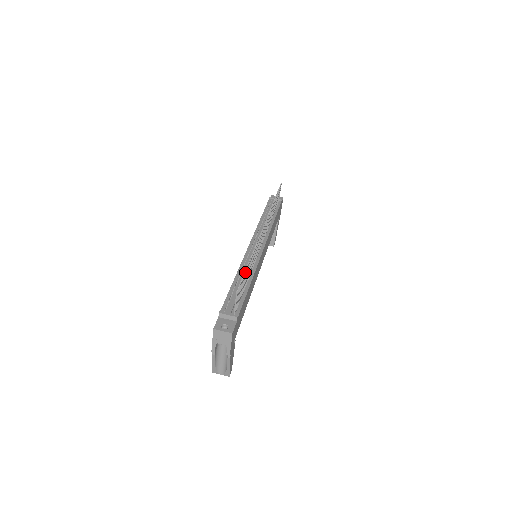
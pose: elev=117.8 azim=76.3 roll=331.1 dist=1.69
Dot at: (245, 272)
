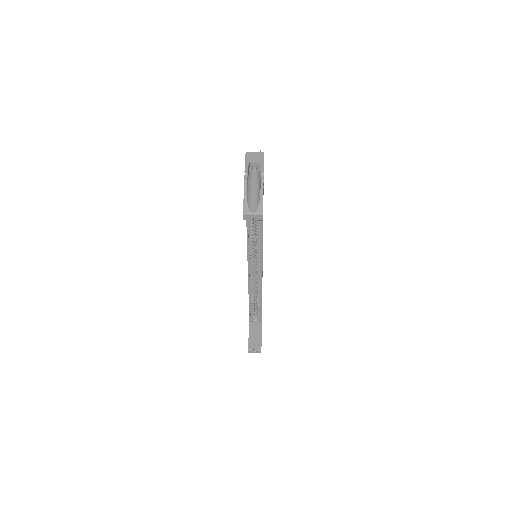
Dot at: occluded
